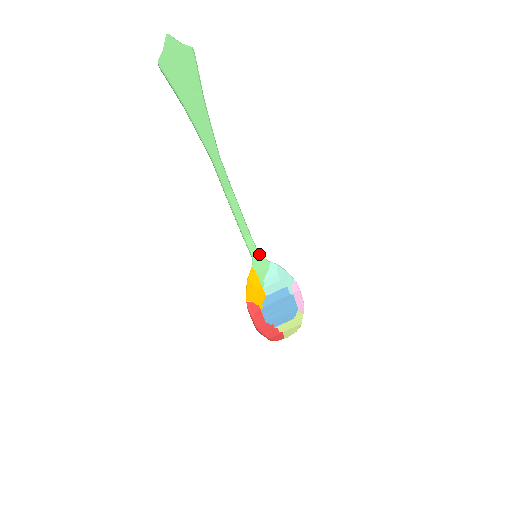
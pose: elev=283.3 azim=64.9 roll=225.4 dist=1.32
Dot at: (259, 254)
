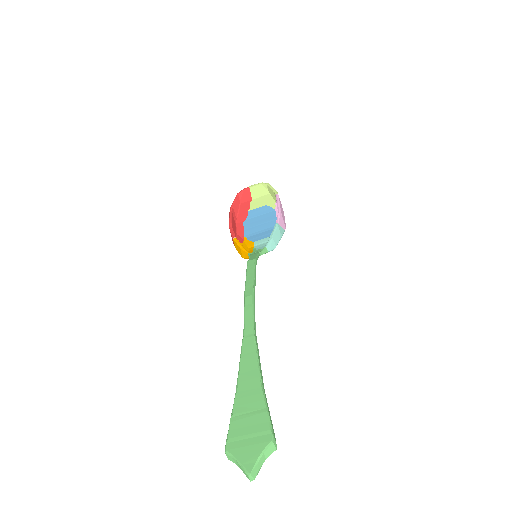
Dot at: (259, 255)
